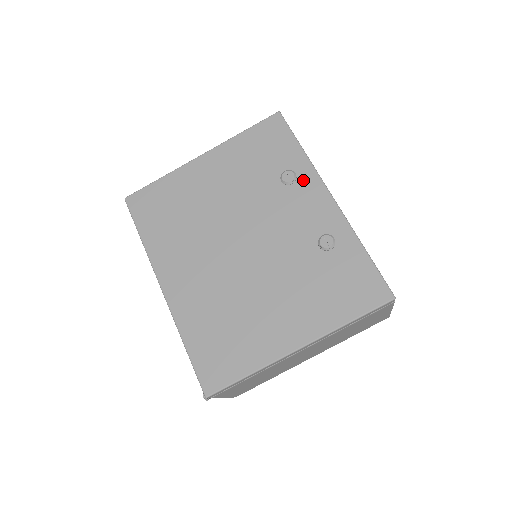
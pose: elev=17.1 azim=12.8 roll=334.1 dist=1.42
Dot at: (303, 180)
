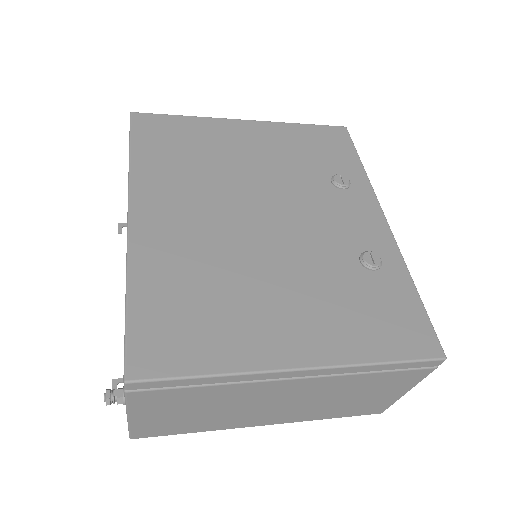
Dot at: (357, 191)
